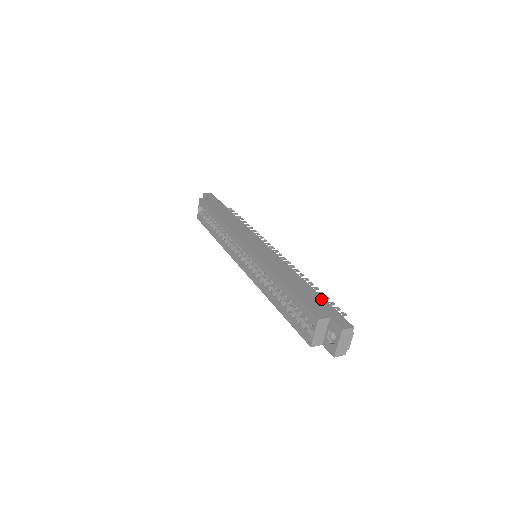
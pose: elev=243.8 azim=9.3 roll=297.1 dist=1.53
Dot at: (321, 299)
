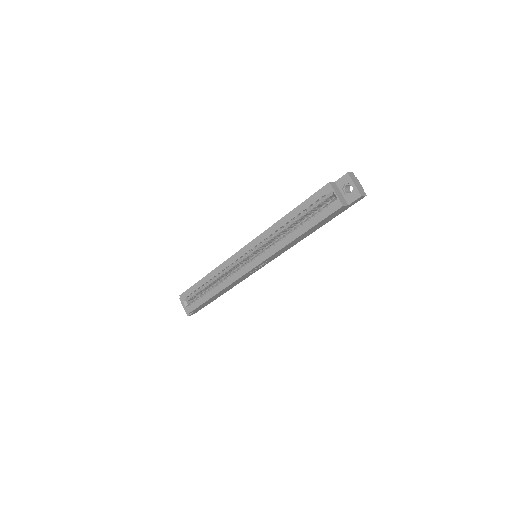
Dot at: occluded
